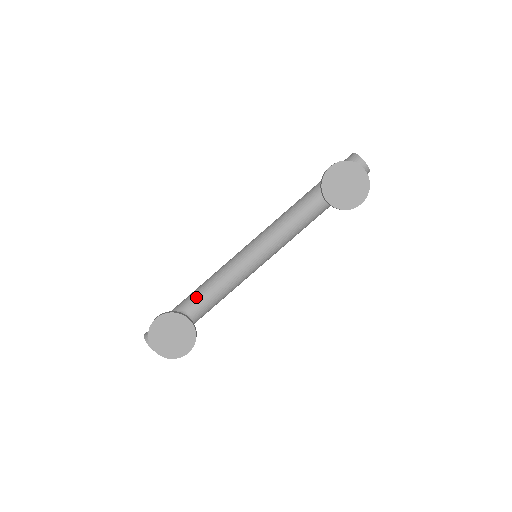
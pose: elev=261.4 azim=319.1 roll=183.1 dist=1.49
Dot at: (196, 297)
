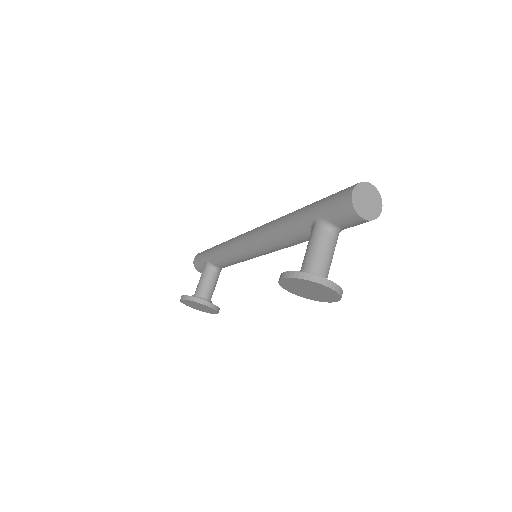
Dot at: (218, 260)
